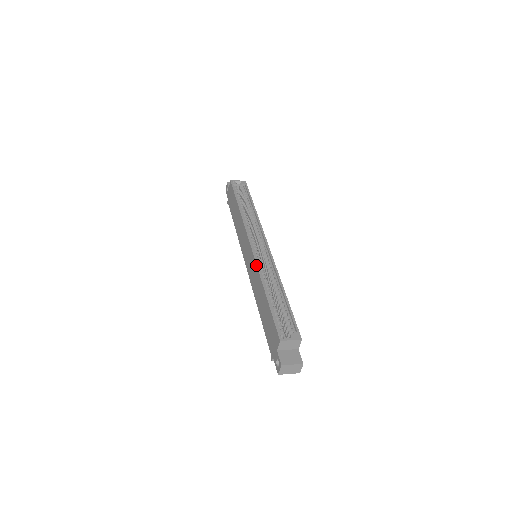
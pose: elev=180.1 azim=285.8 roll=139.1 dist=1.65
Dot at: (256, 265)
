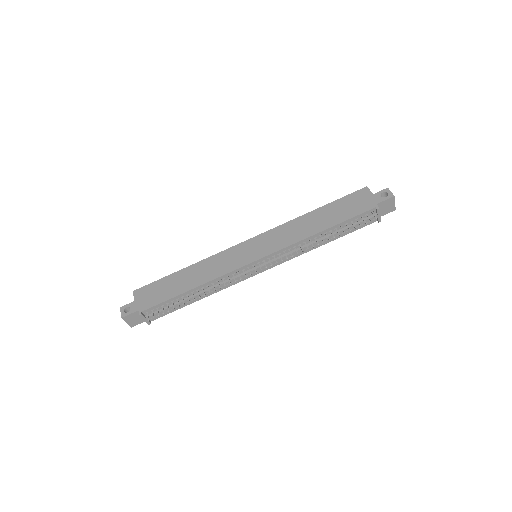
Dot at: (278, 226)
